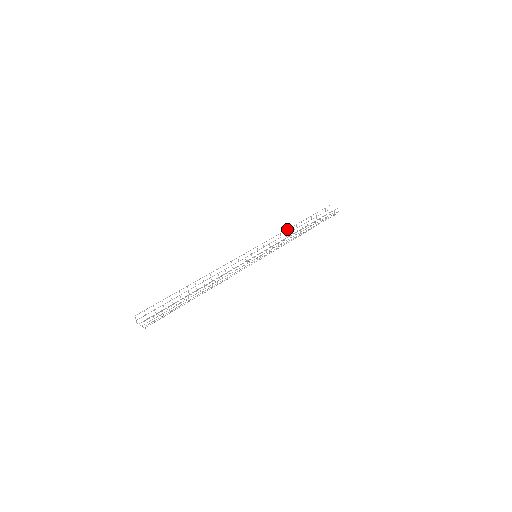
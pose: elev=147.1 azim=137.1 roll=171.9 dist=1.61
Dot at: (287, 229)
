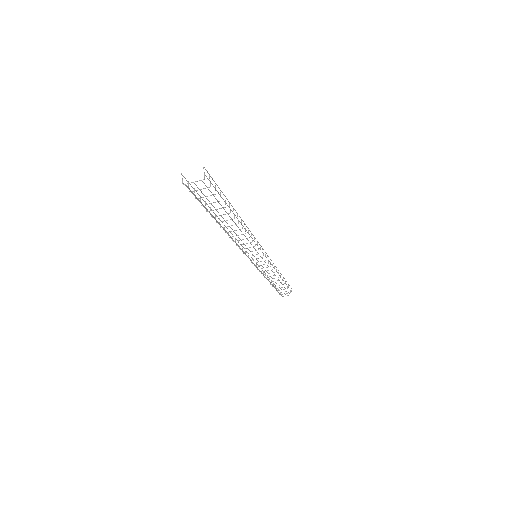
Dot at: occluded
